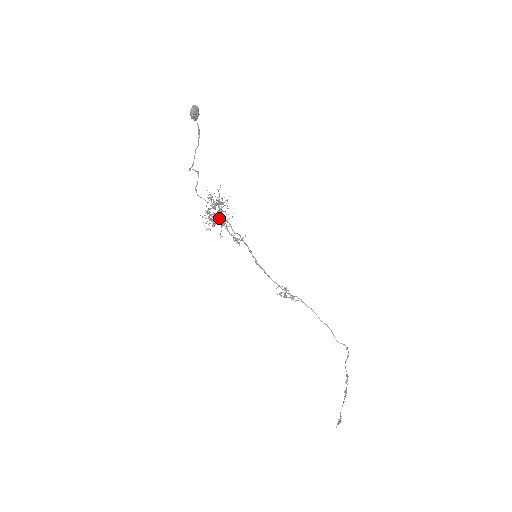
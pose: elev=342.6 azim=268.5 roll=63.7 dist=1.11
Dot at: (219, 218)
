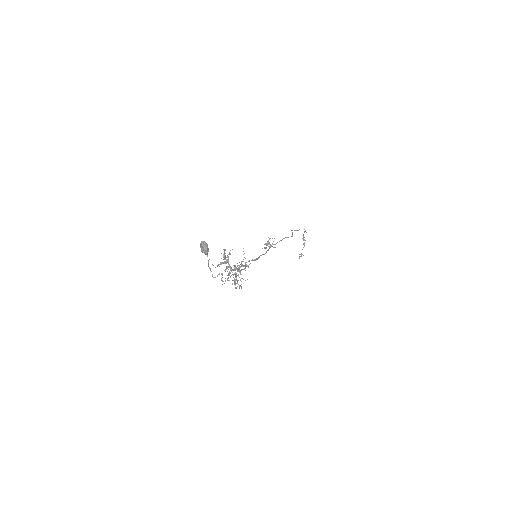
Dot at: (229, 266)
